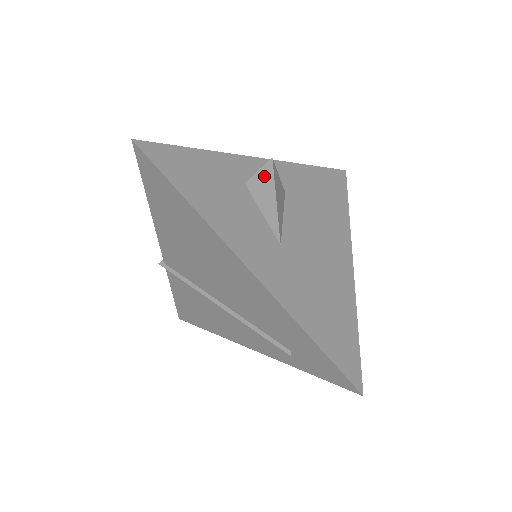
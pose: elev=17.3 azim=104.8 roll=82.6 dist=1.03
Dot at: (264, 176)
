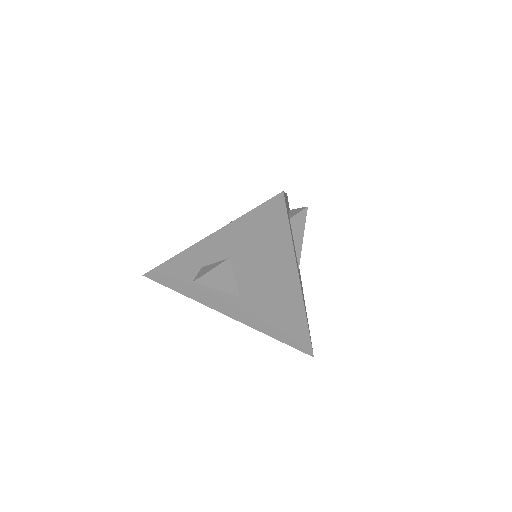
Dot at: occluded
